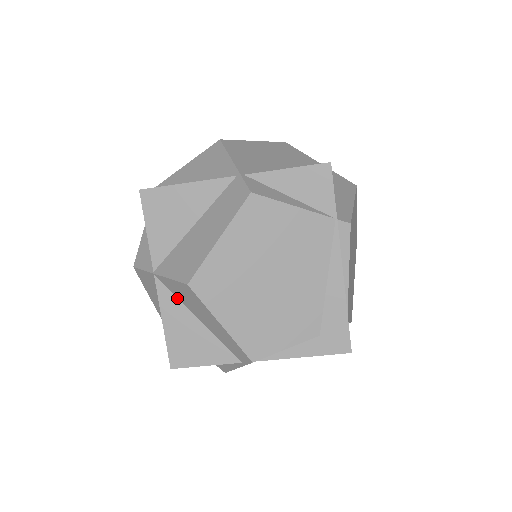
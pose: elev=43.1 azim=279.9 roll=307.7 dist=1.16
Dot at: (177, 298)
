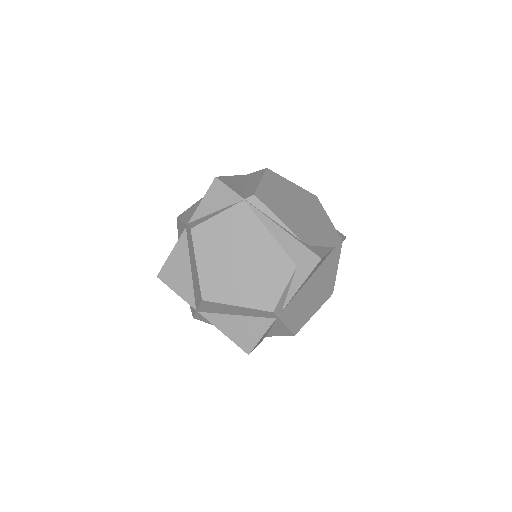
Dot at: (217, 313)
